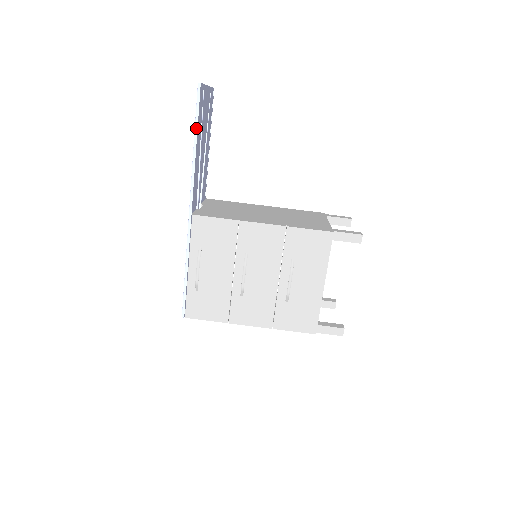
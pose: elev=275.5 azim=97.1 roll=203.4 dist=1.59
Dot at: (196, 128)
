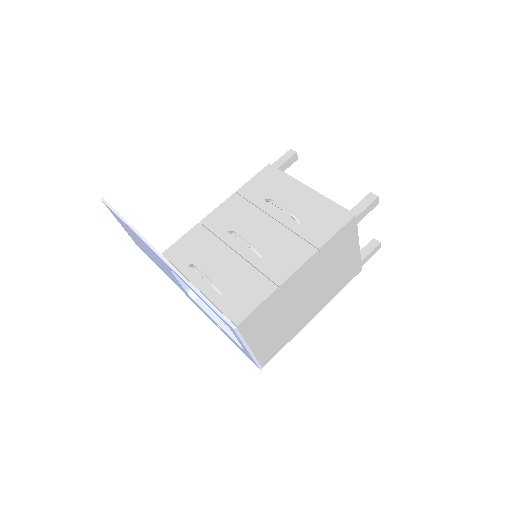
Dot at: (118, 215)
